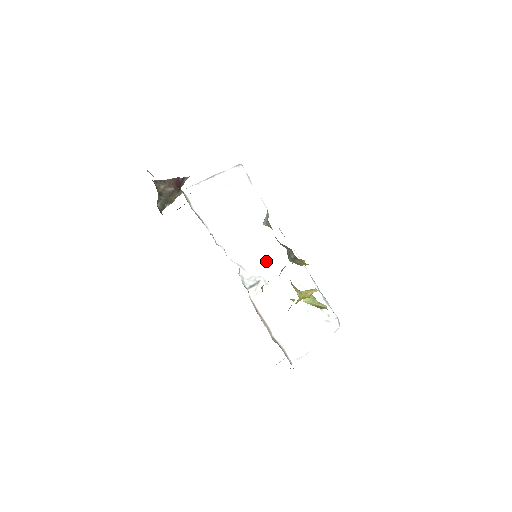
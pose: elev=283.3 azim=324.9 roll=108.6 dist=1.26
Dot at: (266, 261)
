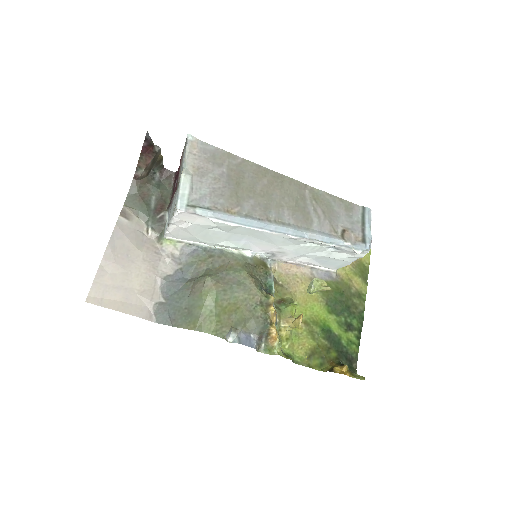
Dot at: (269, 245)
